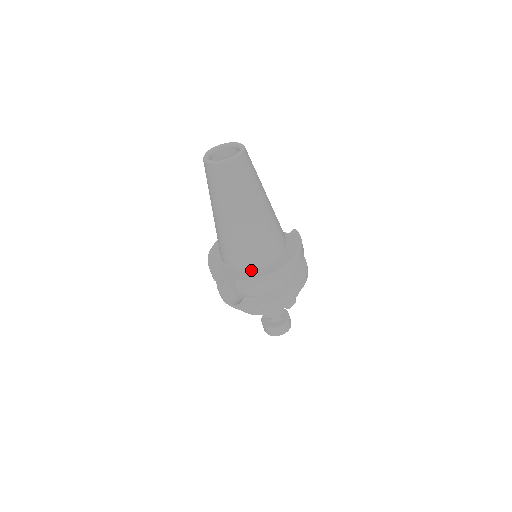
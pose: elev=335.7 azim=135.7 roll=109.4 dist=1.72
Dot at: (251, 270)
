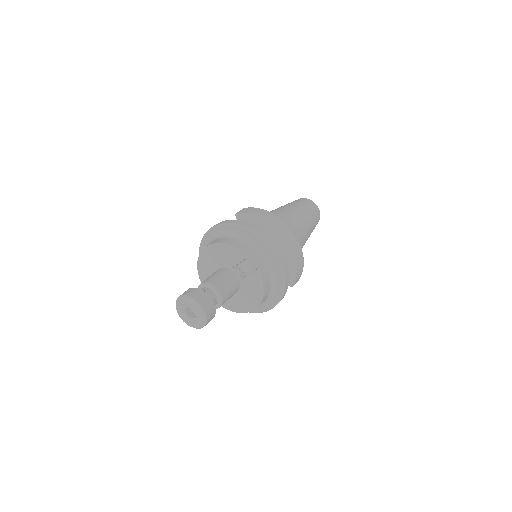
Dot at: occluded
